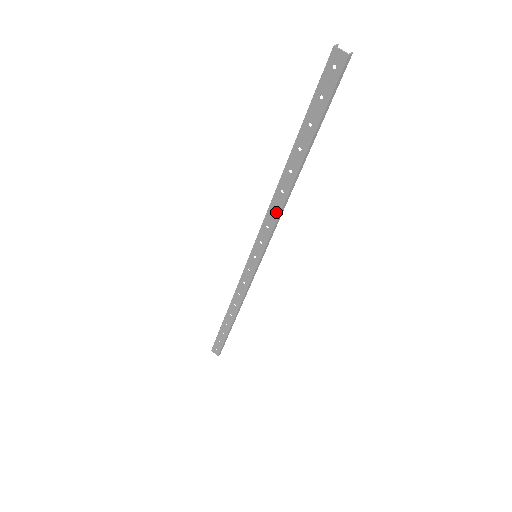
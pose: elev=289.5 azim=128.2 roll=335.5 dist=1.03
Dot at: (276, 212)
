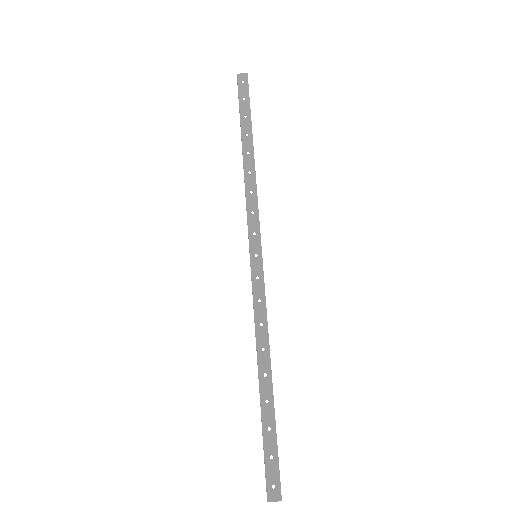
Dot at: (253, 193)
